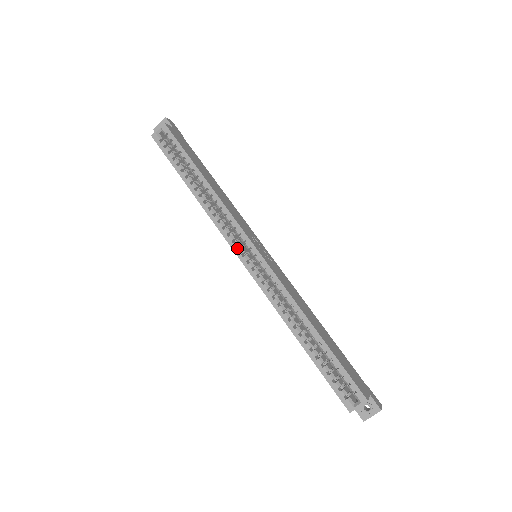
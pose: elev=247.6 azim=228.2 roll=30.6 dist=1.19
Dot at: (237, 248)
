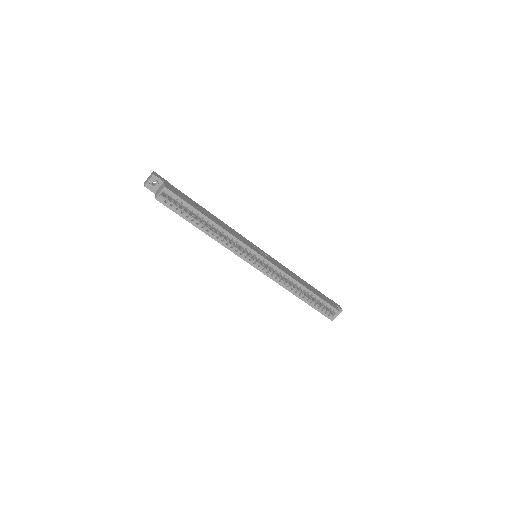
Dot at: (248, 260)
